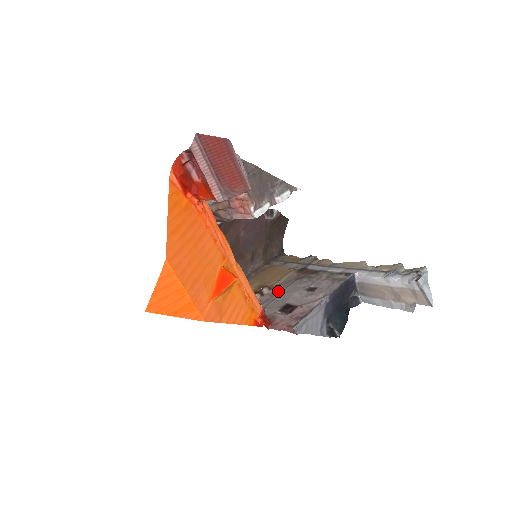
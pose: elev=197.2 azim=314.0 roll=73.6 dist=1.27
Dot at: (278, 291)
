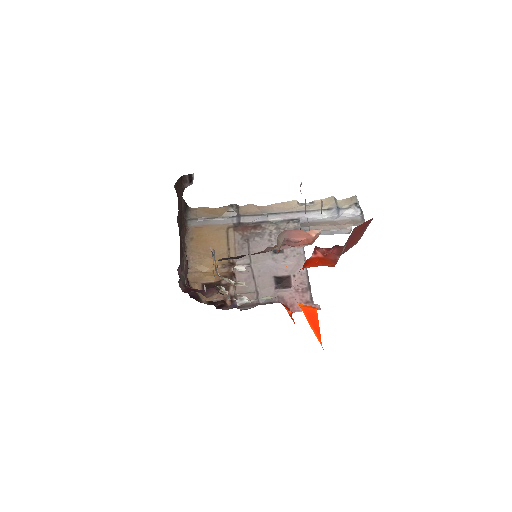
Dot at: (245, 264)
